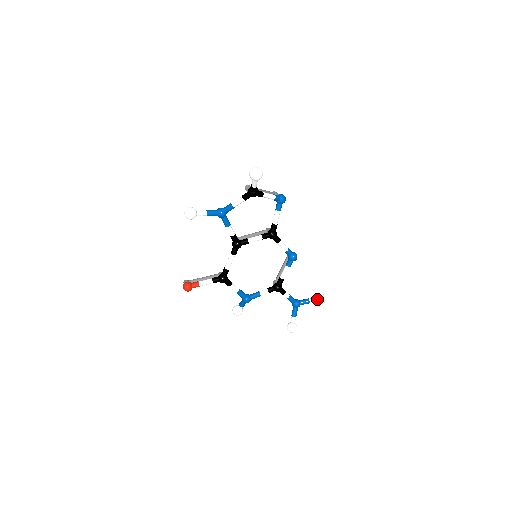
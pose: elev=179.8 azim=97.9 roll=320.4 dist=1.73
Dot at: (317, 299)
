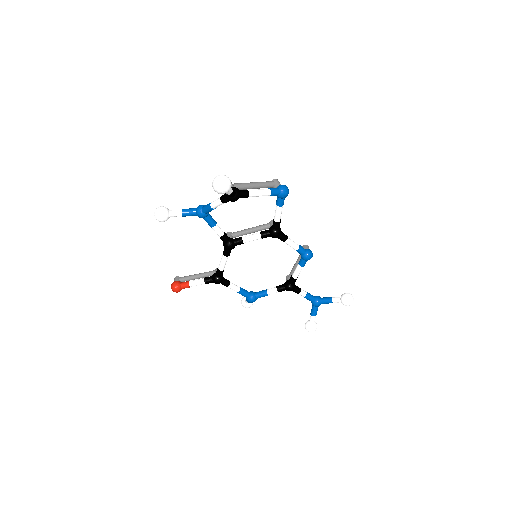
Dot at: (341, 301)
